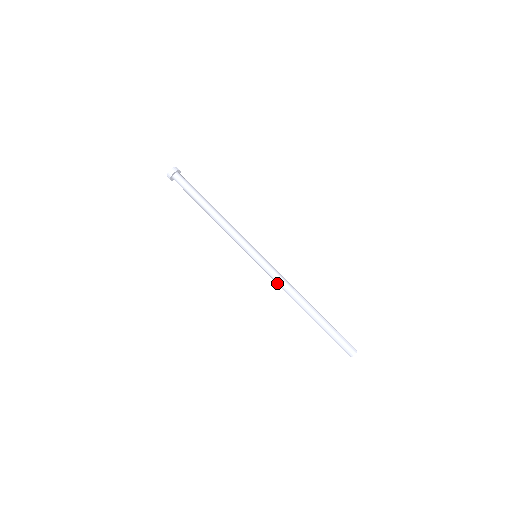
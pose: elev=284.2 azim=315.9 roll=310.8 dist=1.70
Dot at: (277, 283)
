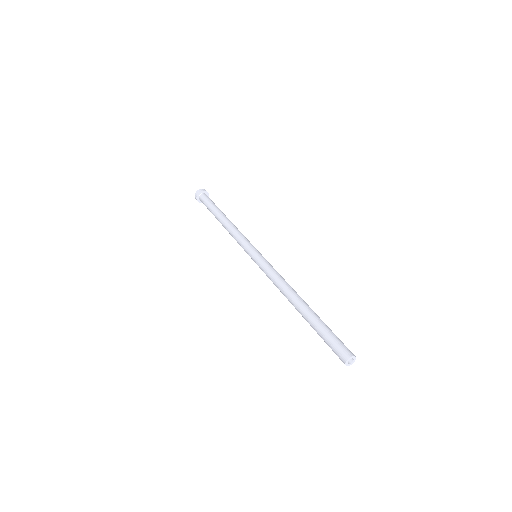
Dot at: (271, 279)
